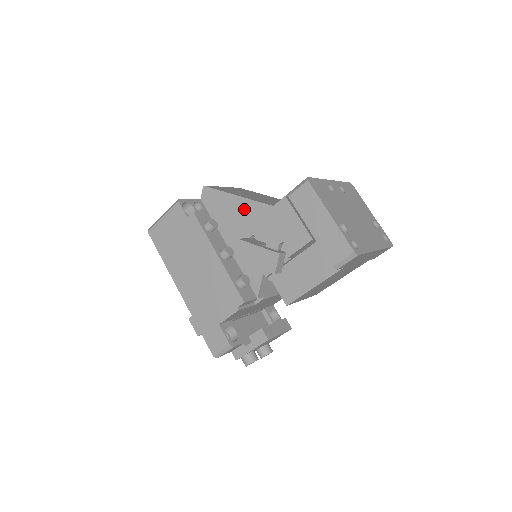
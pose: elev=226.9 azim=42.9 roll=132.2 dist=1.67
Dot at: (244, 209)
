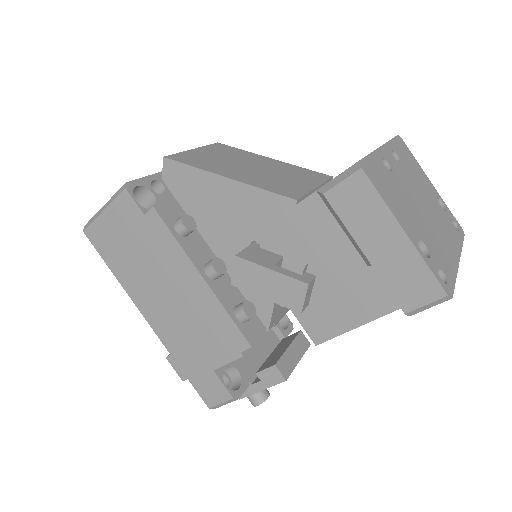
Dot at: (237, 199)
